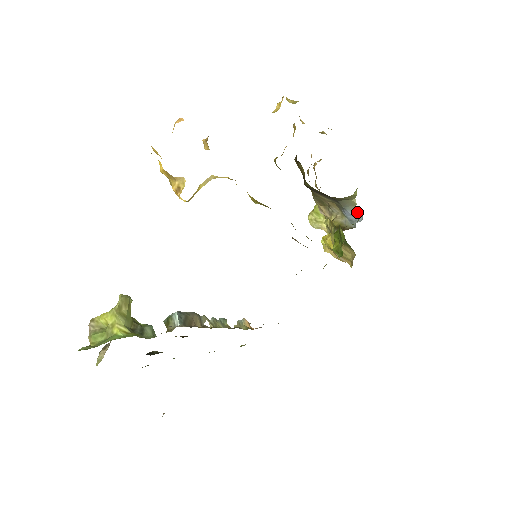
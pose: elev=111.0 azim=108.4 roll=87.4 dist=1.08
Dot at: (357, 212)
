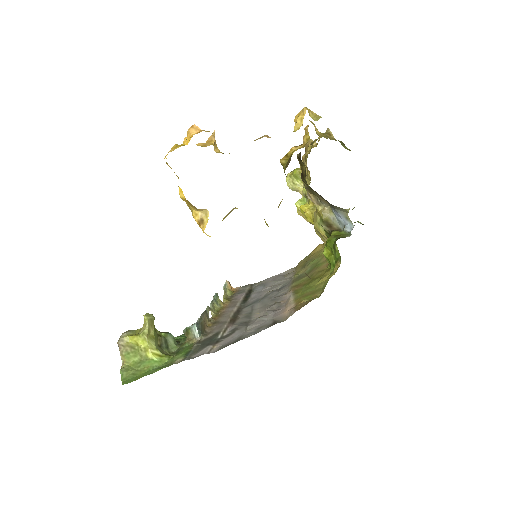
Dot at: (348, 218)
